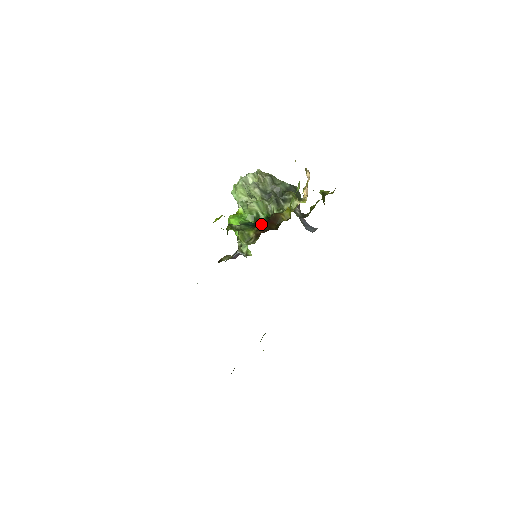
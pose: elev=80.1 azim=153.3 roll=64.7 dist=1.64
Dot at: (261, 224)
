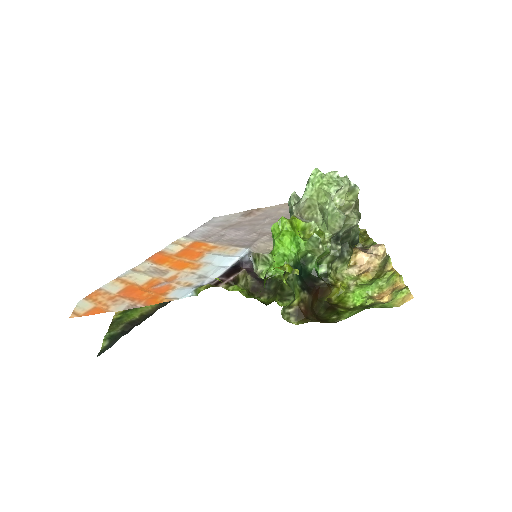
Dot at: (306, 277)
